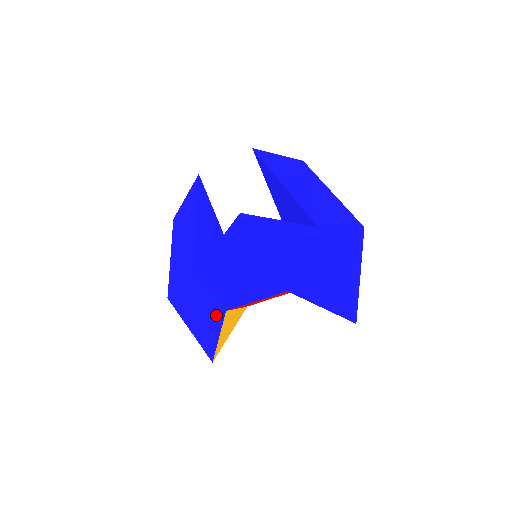
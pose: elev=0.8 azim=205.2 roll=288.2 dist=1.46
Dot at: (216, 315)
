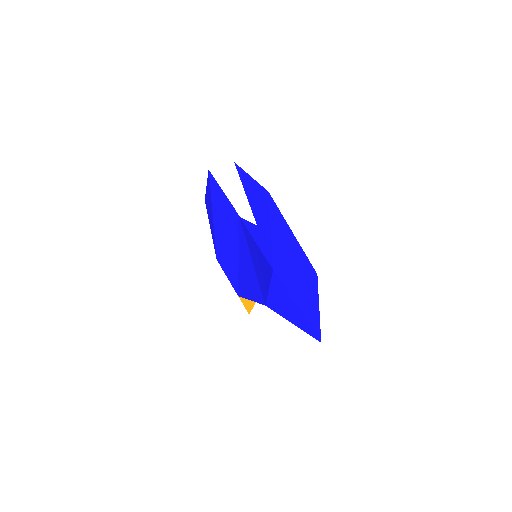
Dot at: occluded
